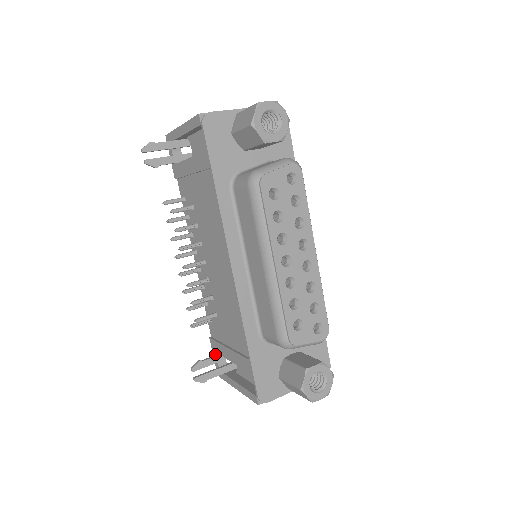
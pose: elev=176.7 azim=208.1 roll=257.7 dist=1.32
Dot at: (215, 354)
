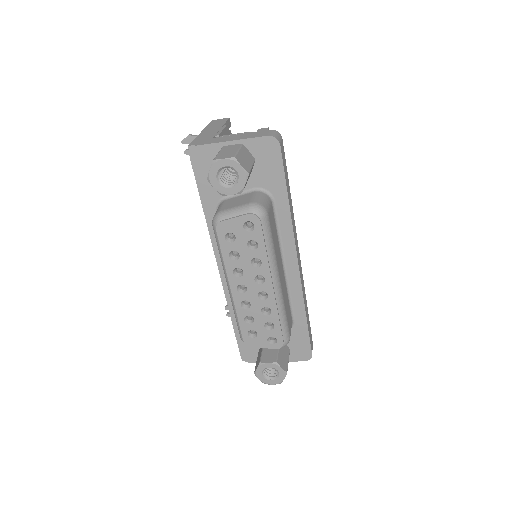
Dot at: occluded
